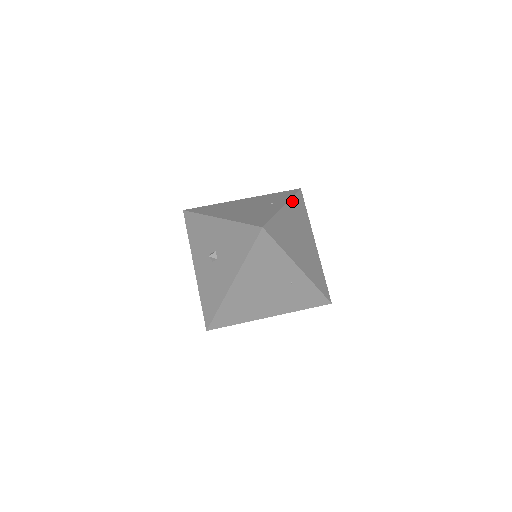
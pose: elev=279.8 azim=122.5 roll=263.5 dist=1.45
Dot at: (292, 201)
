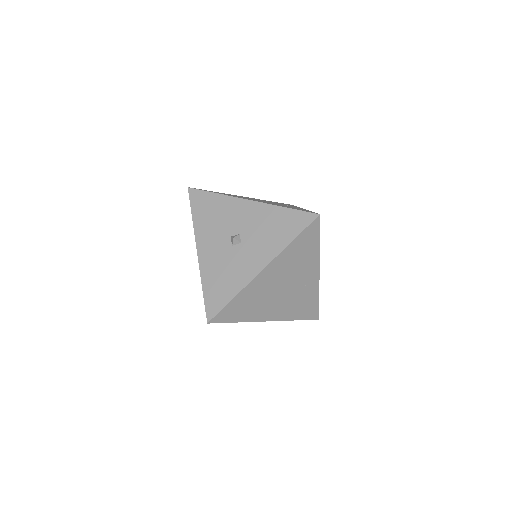
Dot at: occluded
